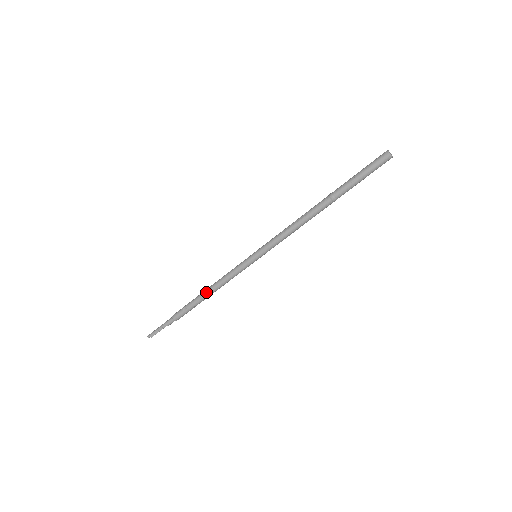
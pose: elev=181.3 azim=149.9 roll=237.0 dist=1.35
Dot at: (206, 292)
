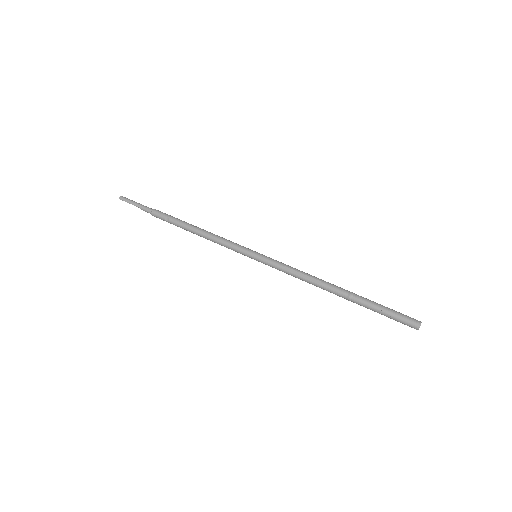
Dot at: (194, 230)
